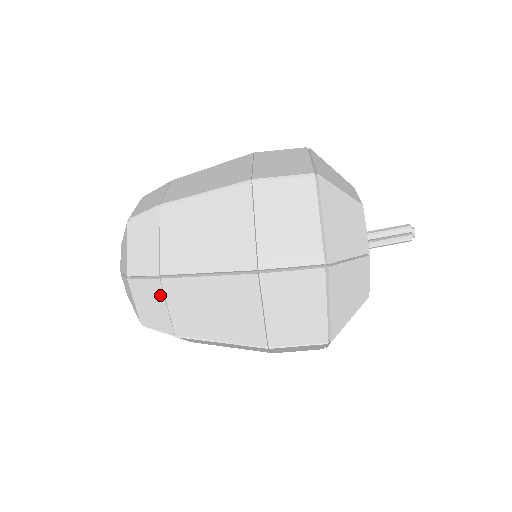
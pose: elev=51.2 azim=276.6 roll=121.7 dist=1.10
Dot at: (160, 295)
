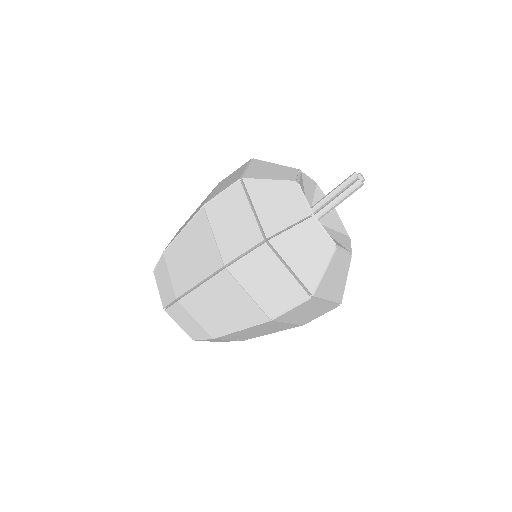
Dot at: occluded
